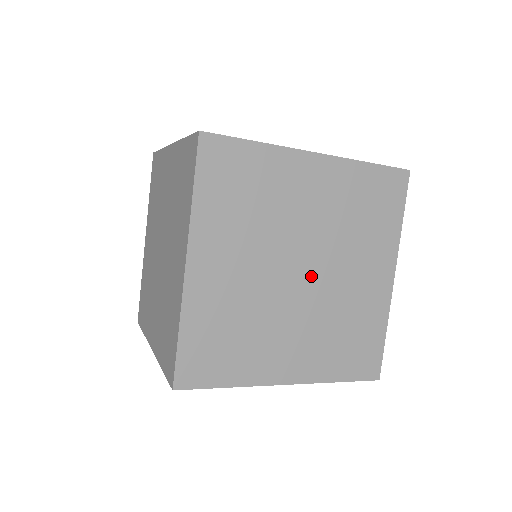
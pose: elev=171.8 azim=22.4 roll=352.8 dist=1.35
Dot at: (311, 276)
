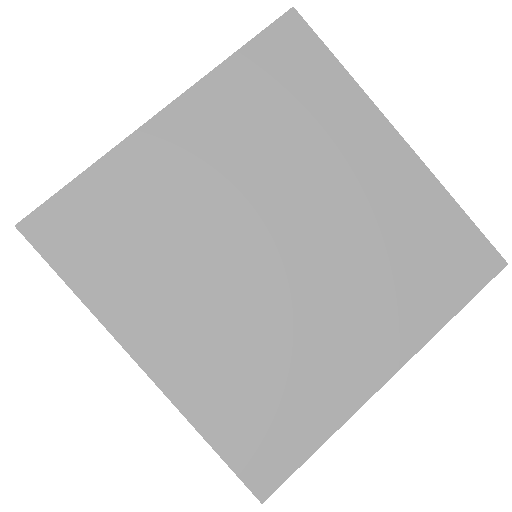
Dot at: (286, 264)
